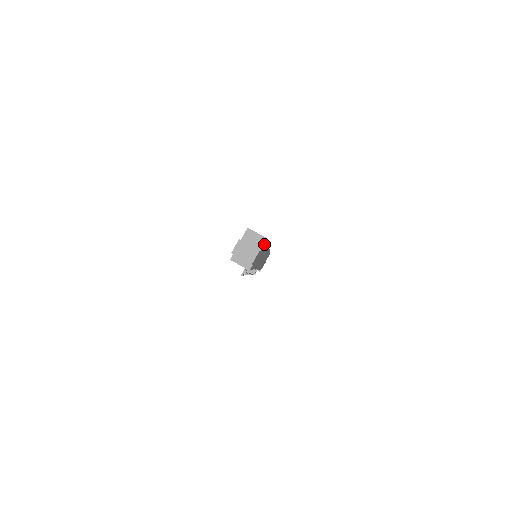
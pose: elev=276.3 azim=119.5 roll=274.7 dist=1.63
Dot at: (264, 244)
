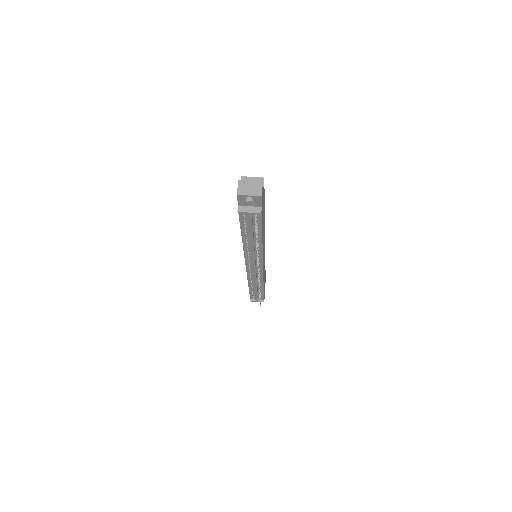
Dot at: (263, 186)
